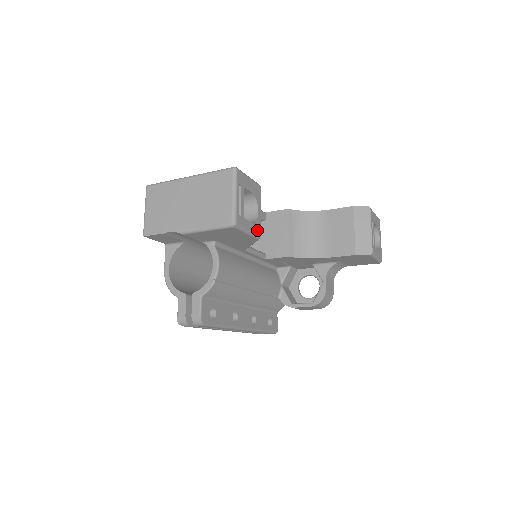
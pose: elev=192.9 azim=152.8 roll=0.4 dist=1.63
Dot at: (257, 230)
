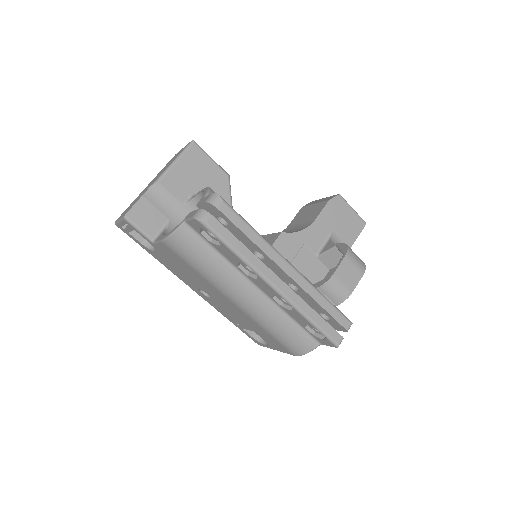
Dot at: occluded
